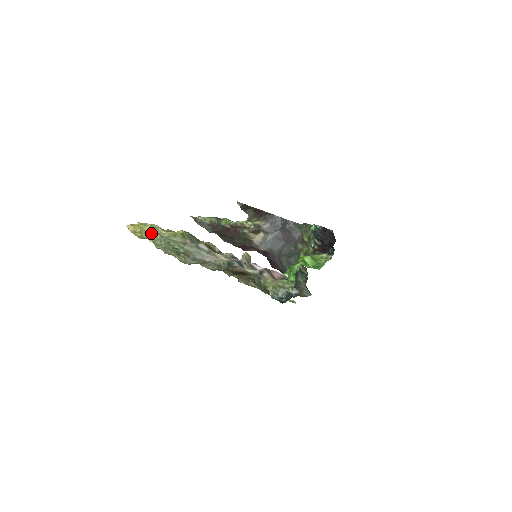
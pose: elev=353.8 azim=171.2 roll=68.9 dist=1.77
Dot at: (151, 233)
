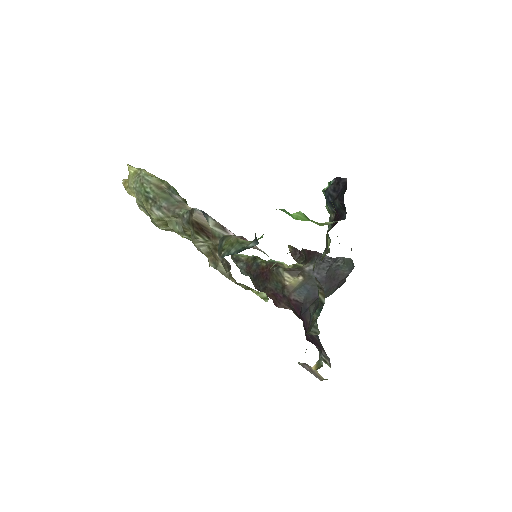
Dot at: (133, 175)
